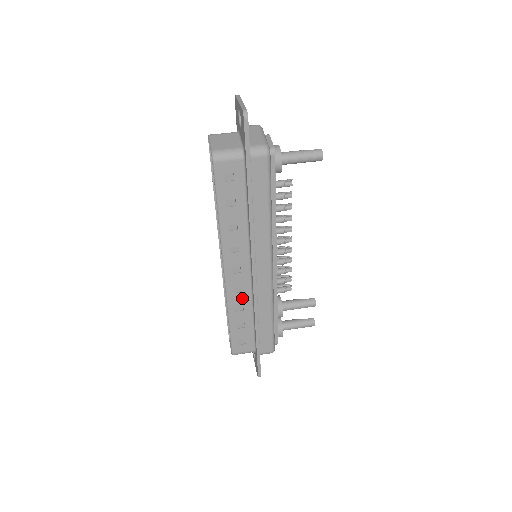
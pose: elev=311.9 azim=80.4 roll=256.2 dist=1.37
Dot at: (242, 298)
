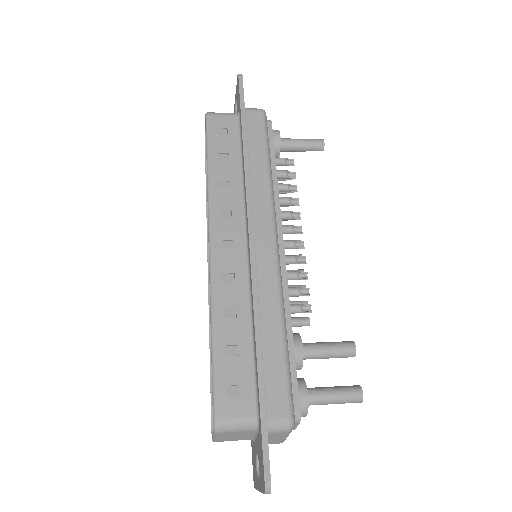
Dot at: (234, 293)
